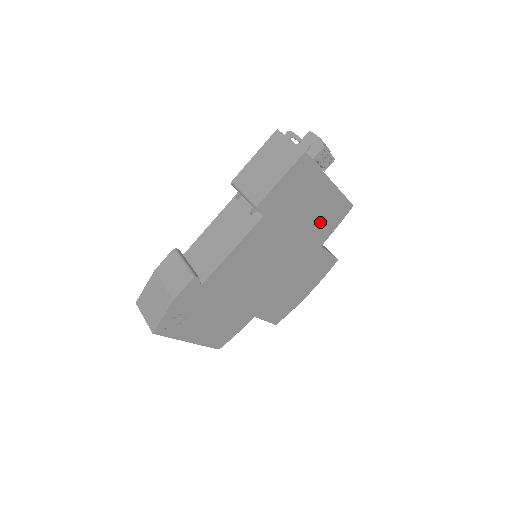
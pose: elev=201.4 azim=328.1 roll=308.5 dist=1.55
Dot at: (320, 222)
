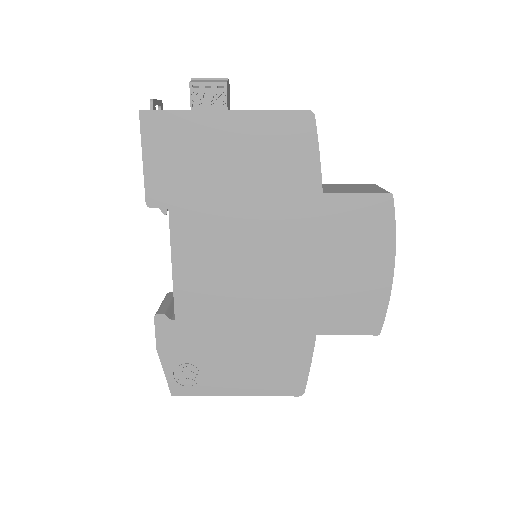
Dot at: (275, 166)
